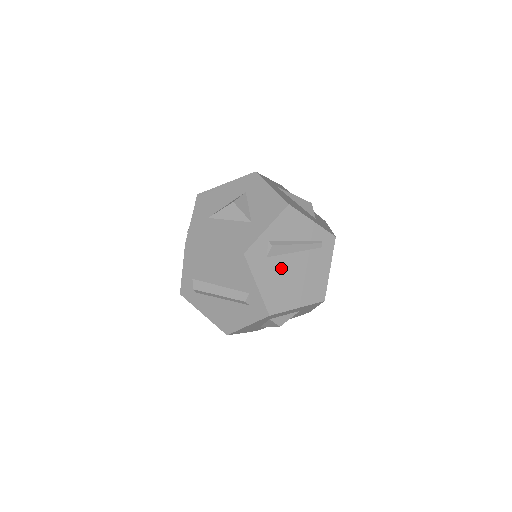
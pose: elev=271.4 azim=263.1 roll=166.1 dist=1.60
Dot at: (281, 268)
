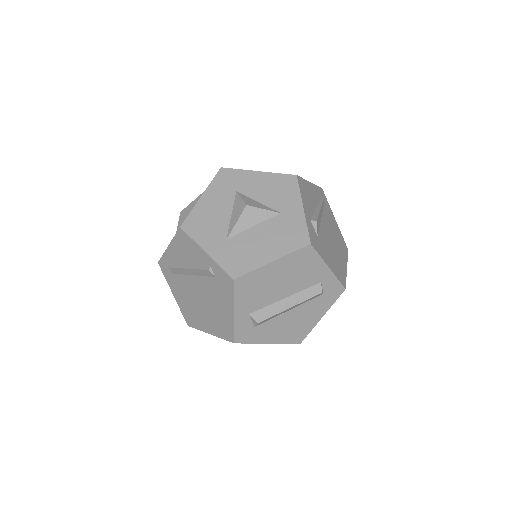
Dot at: (325, 240)
